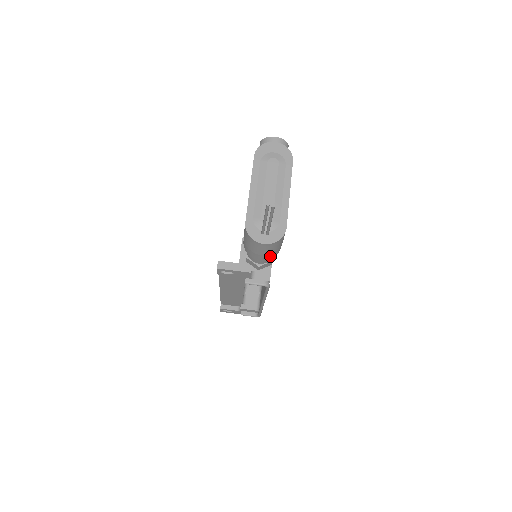
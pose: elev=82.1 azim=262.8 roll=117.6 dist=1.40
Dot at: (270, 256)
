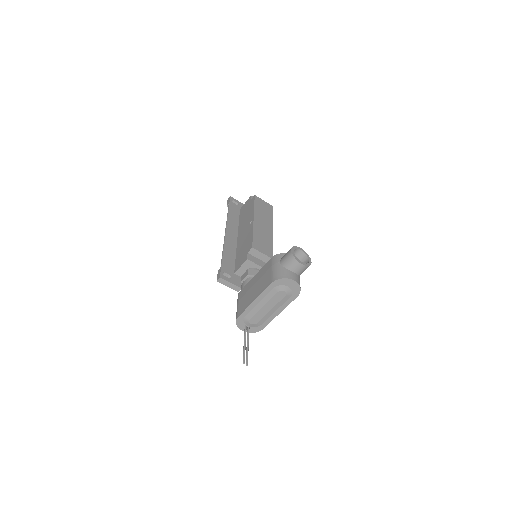
Dot at: occluded
